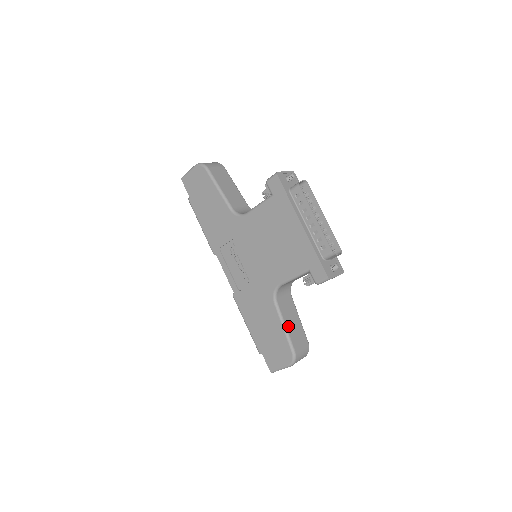
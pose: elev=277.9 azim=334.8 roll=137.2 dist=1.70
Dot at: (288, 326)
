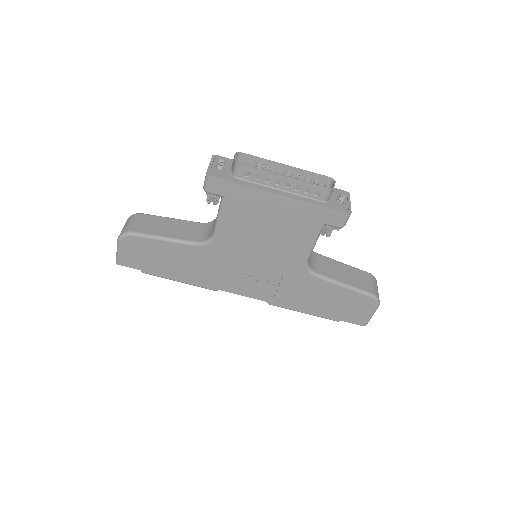
Dot at: (345, 281)
